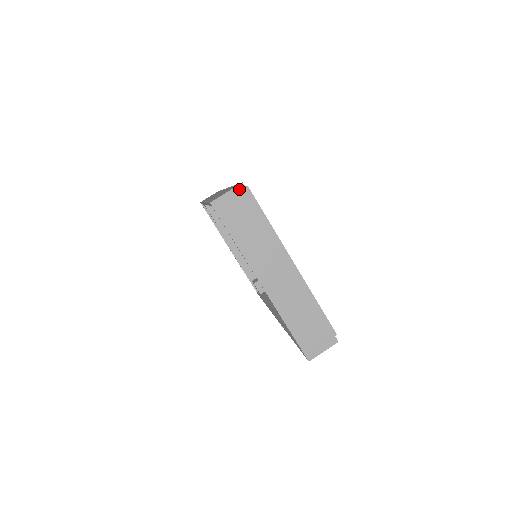
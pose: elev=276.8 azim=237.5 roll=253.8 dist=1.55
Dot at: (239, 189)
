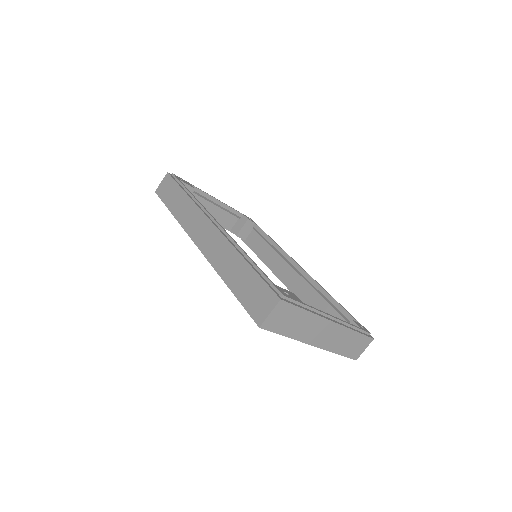
Dot at: (279, 305)
